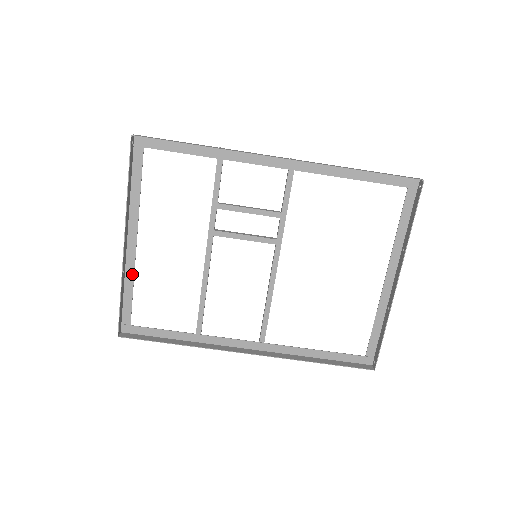
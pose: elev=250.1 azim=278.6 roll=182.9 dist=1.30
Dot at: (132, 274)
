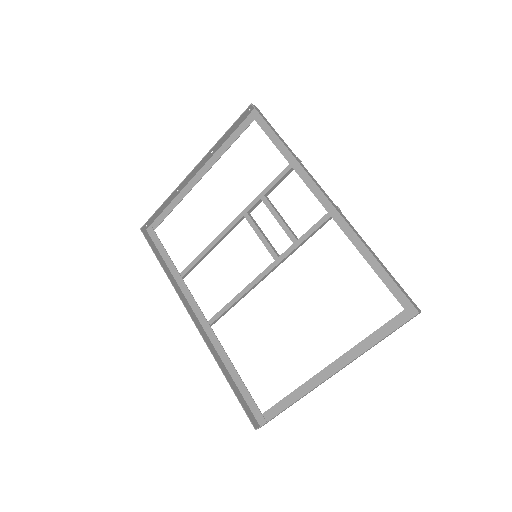
Dot at: (182, 198)
